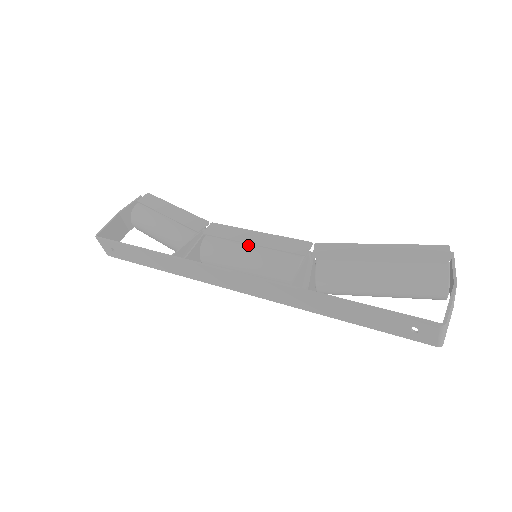
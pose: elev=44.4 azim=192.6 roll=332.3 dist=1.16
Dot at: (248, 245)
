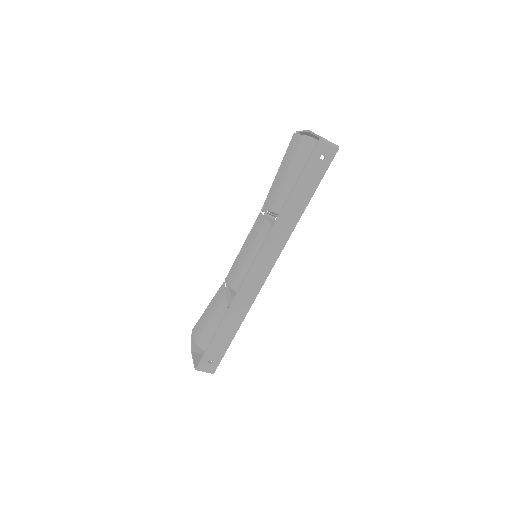
Dot at: (245, 255)
